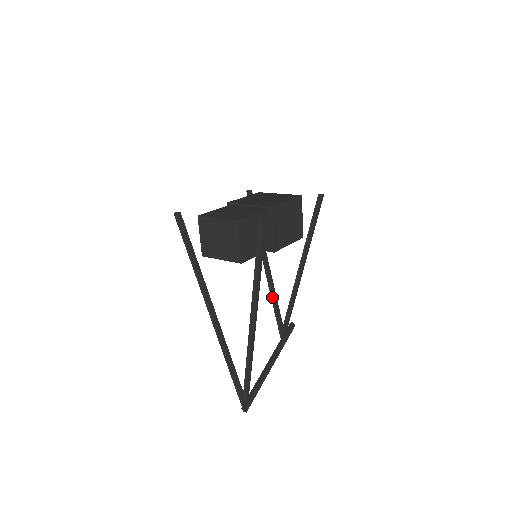
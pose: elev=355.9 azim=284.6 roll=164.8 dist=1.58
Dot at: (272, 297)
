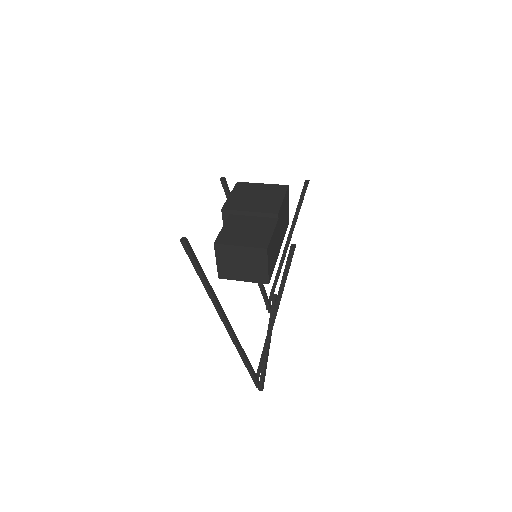
Dot at: occluded
